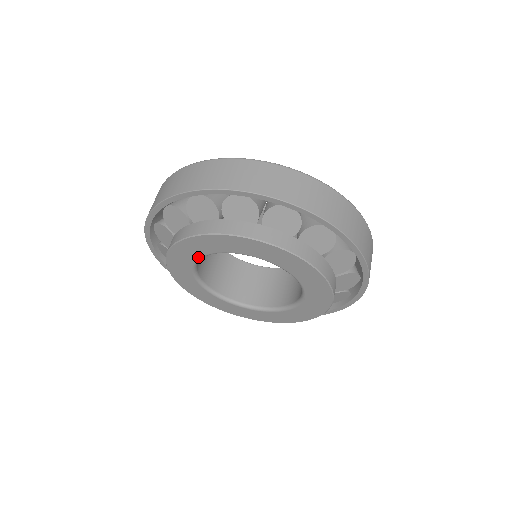
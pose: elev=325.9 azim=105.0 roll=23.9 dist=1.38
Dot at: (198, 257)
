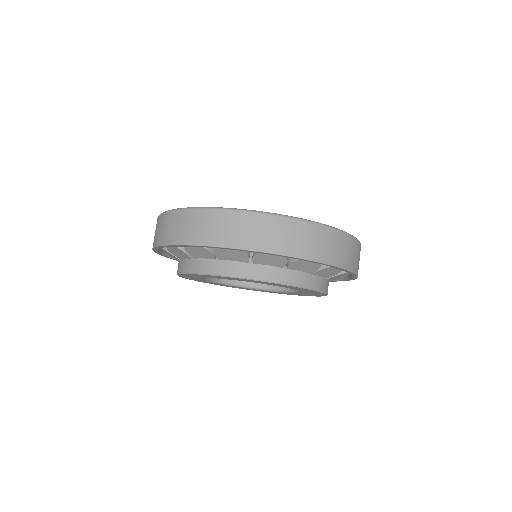
Dot at: (204, 280)
